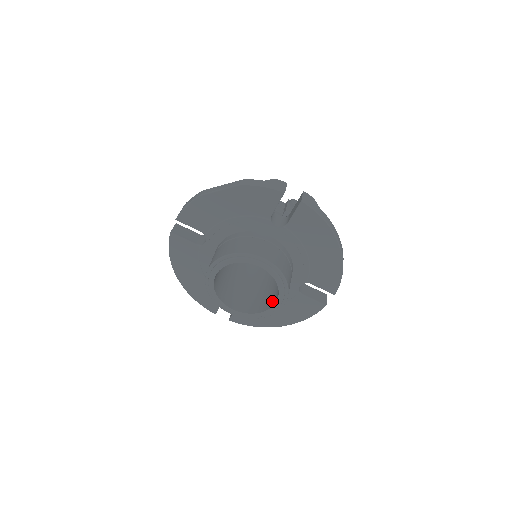
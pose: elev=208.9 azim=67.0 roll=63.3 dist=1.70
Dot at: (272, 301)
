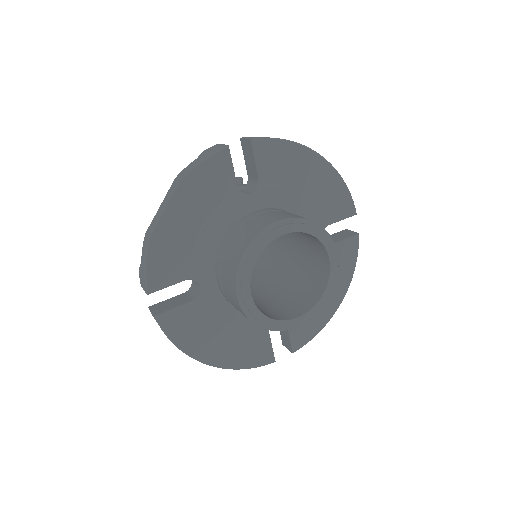
Dot at: (322, 268)
